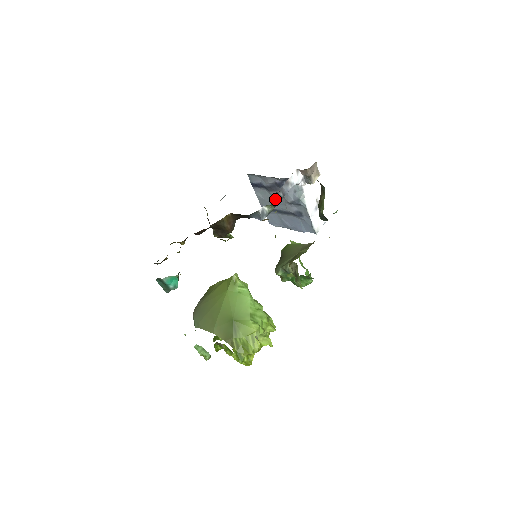
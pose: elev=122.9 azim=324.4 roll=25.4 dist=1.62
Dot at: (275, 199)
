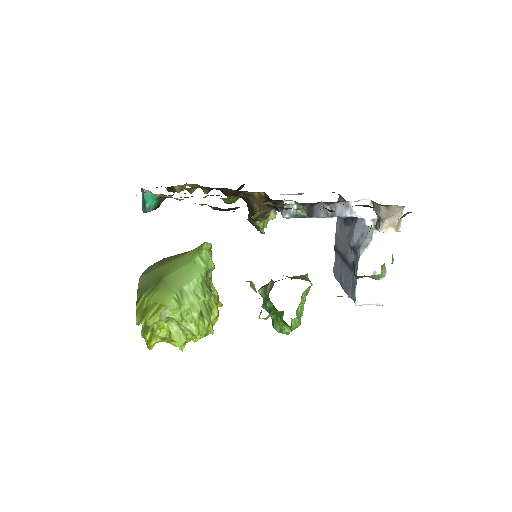
Dot at: (317, 209)
